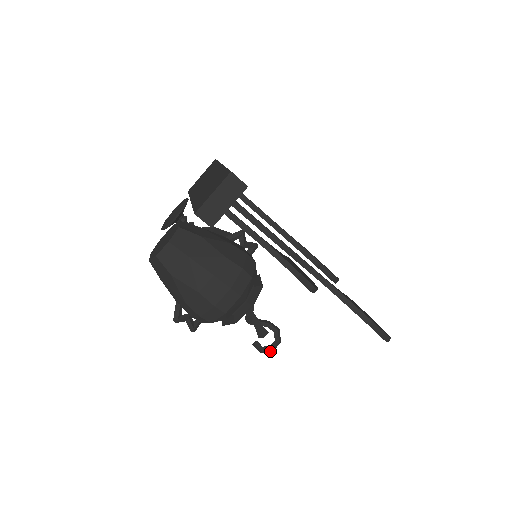
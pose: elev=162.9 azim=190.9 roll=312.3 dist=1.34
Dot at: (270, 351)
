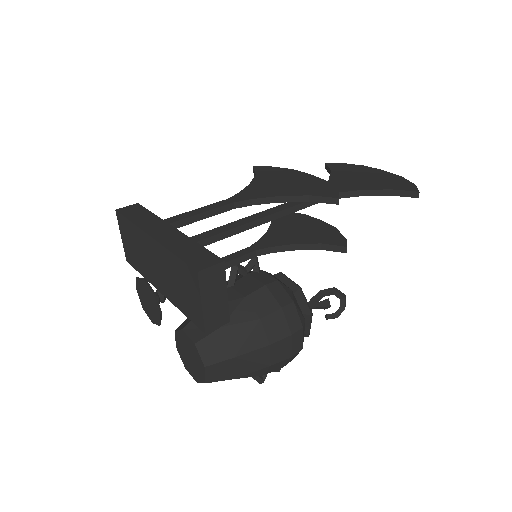
Dot at: occluded
